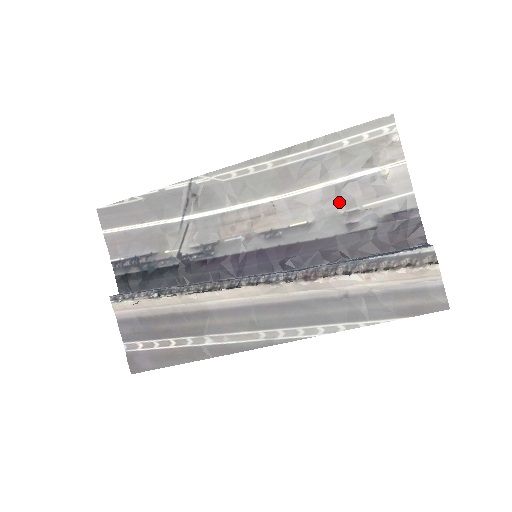
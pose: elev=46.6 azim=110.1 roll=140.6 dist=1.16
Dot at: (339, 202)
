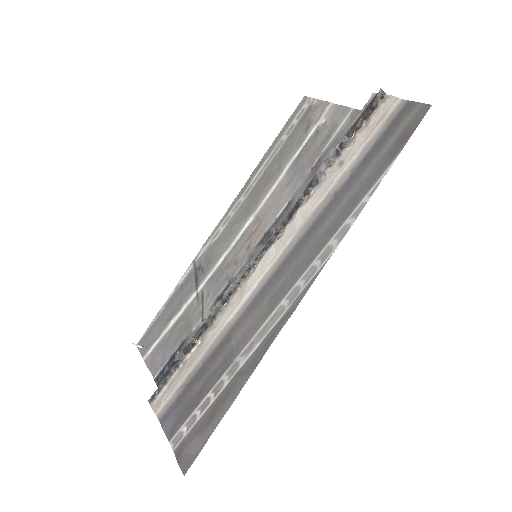
Dot at: (303, 168)
